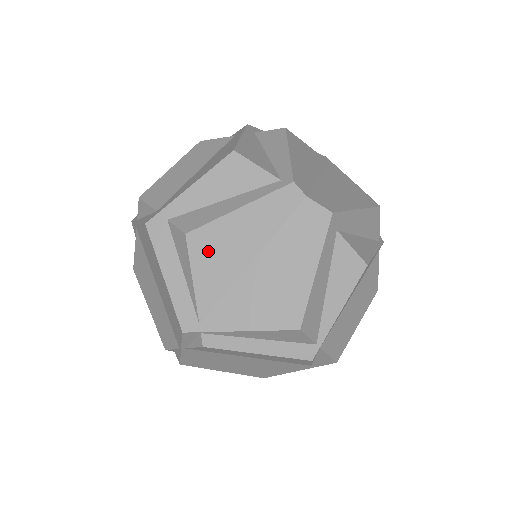
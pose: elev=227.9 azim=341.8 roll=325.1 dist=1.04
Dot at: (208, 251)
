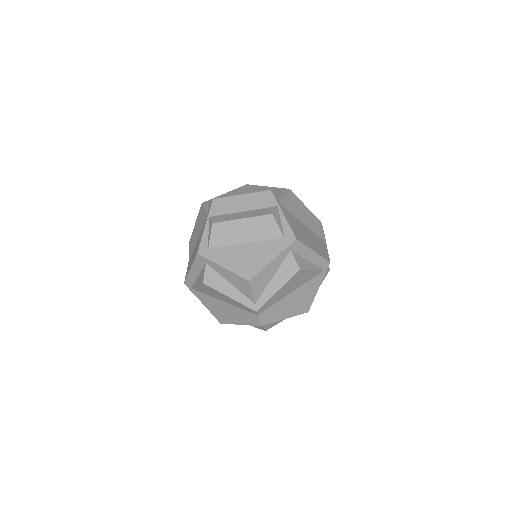
Dot at: (208, 289)
